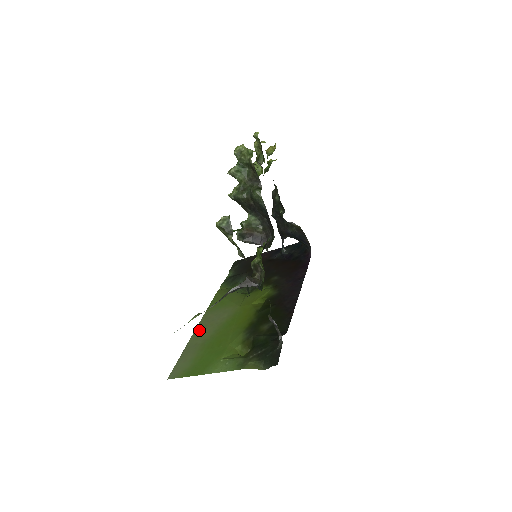
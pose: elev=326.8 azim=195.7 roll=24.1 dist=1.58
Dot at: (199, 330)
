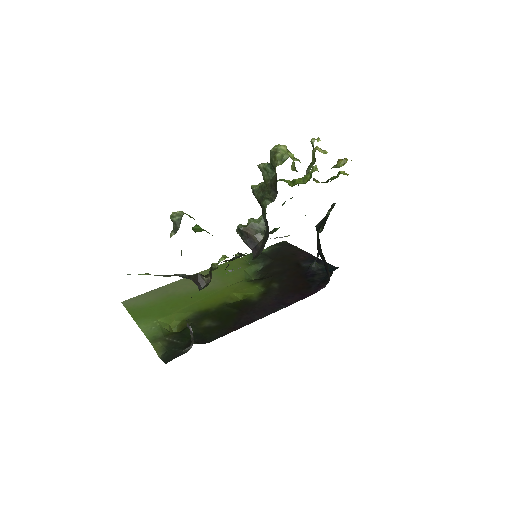
Dot at: (184, 281)
